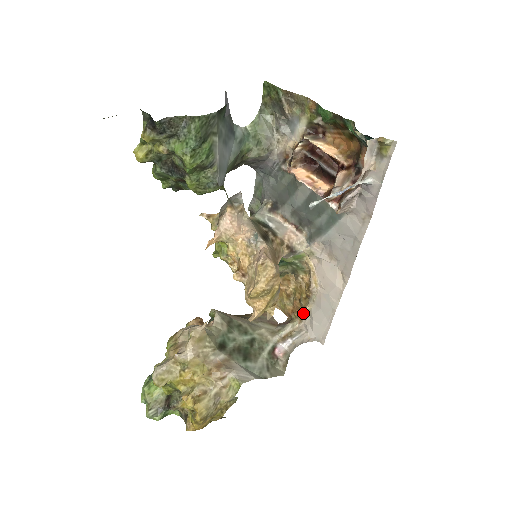
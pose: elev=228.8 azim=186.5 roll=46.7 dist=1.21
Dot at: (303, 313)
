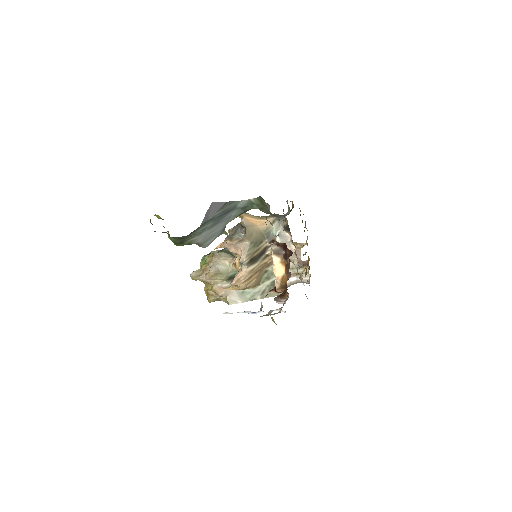
Dot at: occluded
